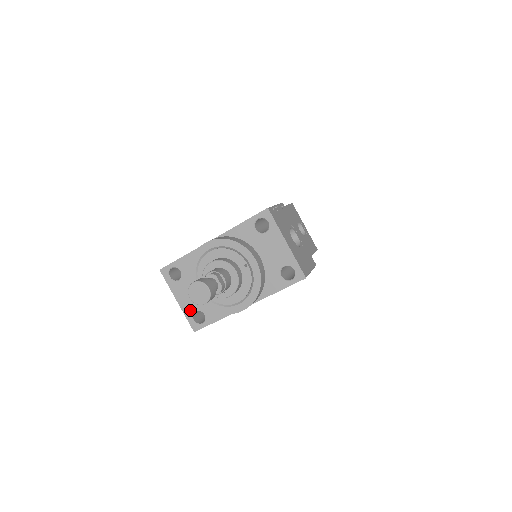
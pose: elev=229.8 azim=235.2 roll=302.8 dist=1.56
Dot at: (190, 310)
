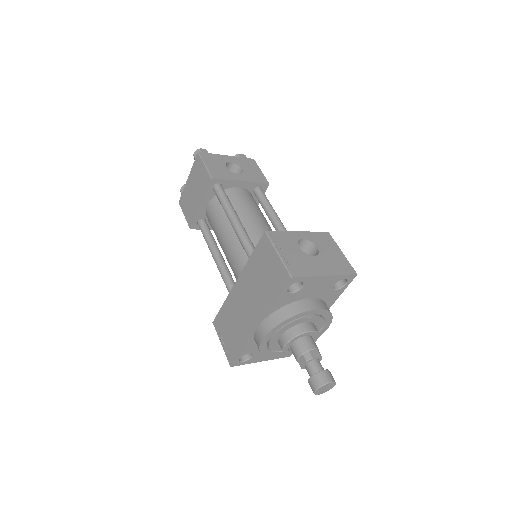
Dot at: occluded
